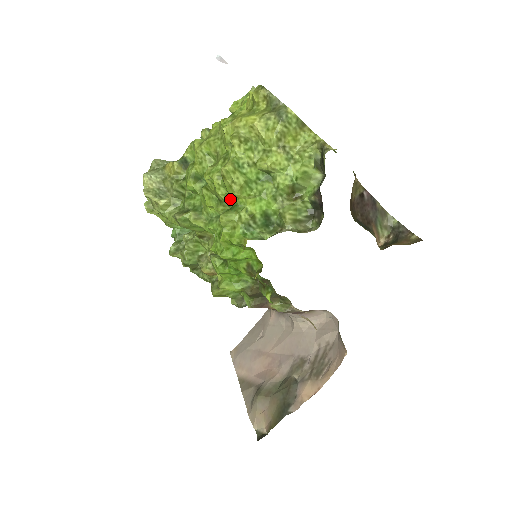
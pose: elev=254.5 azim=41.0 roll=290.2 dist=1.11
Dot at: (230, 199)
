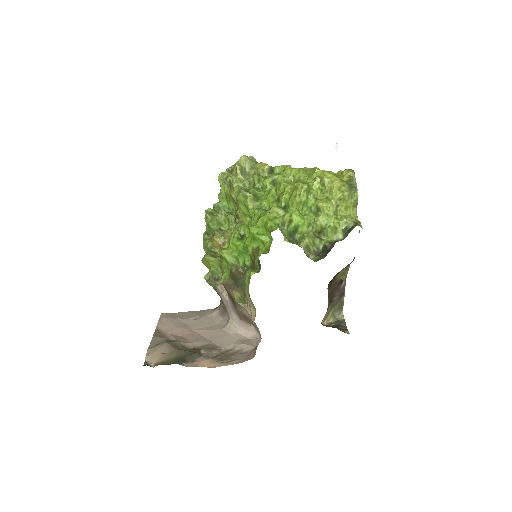
Dot at: (285, 204)
